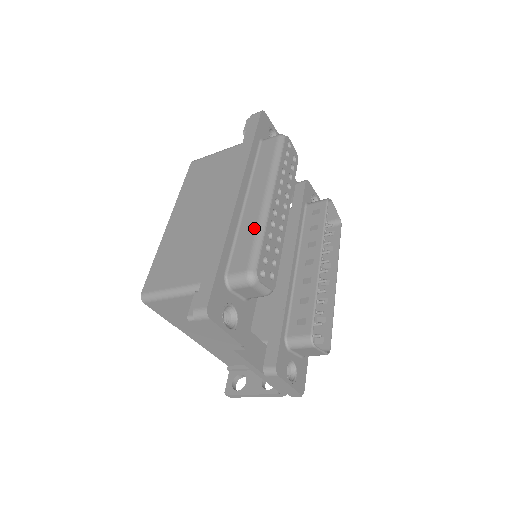
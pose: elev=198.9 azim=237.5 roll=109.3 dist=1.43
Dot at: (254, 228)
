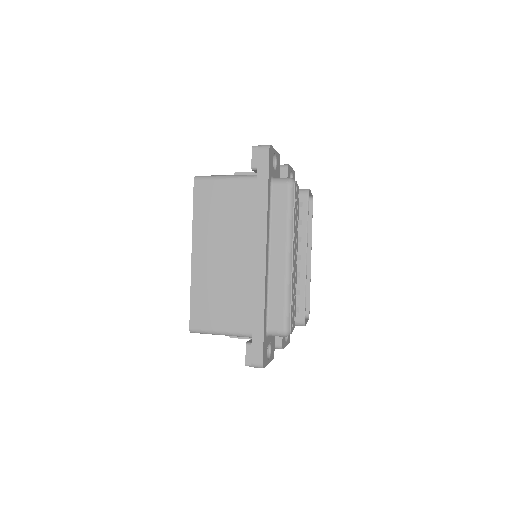
Dot at: (283, 291)
